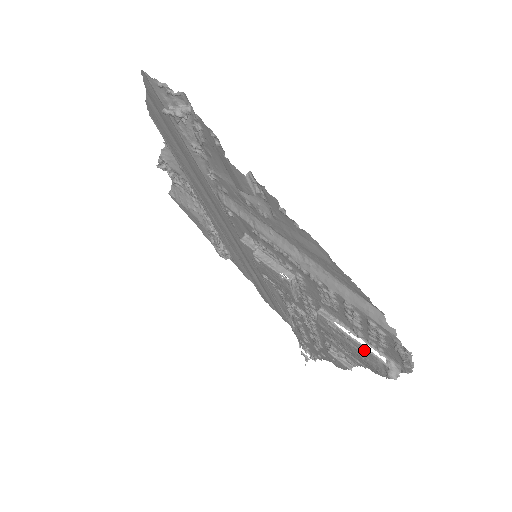
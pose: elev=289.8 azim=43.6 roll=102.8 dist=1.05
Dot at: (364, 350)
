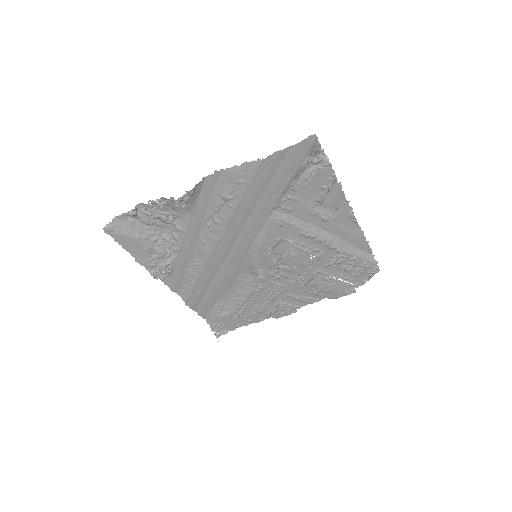
Dot at: (344, 284)
